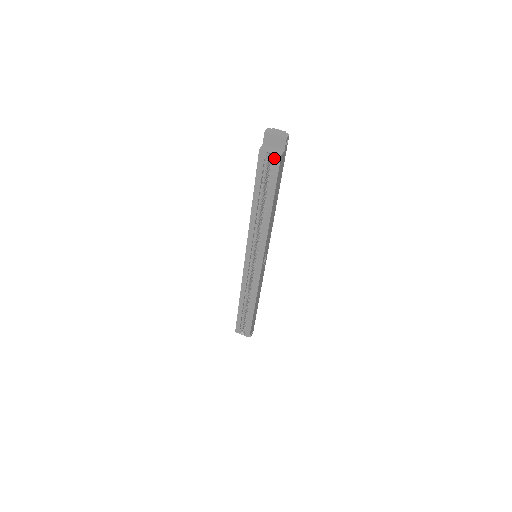
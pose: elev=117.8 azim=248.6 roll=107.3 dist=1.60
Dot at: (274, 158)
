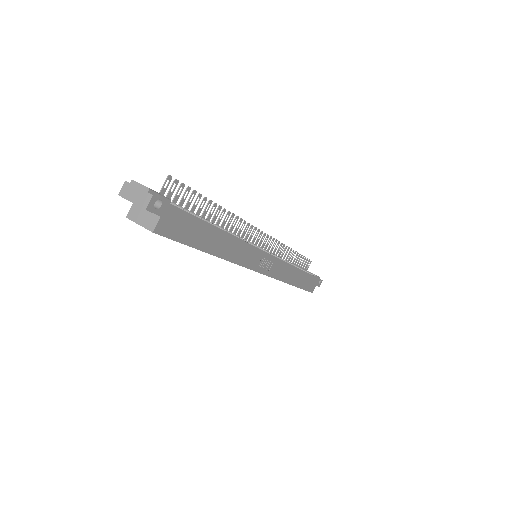
Dot at: (150, 230)
